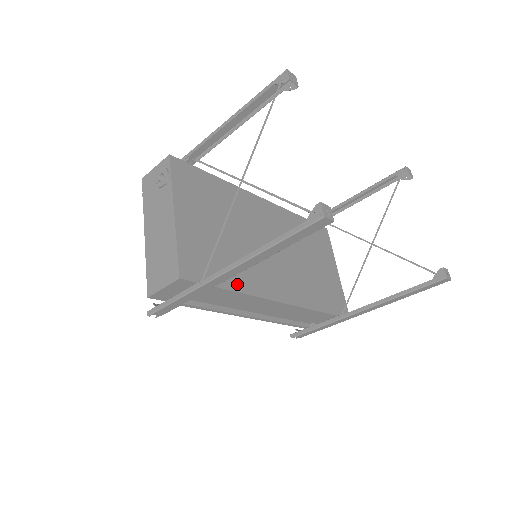
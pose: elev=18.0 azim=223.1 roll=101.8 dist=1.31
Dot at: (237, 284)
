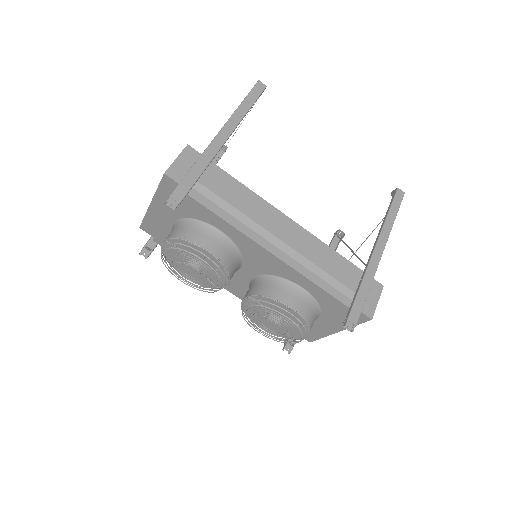
Dot at: occluded
